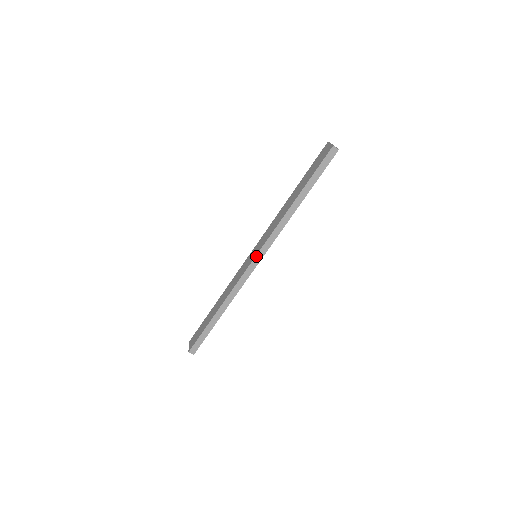
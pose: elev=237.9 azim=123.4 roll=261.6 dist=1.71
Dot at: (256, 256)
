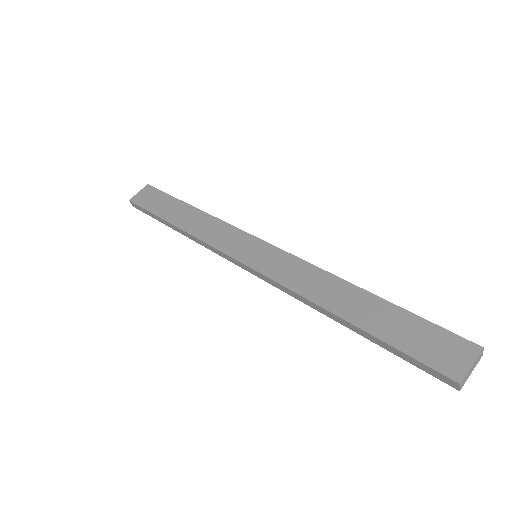
Dot at: (247, 266)
